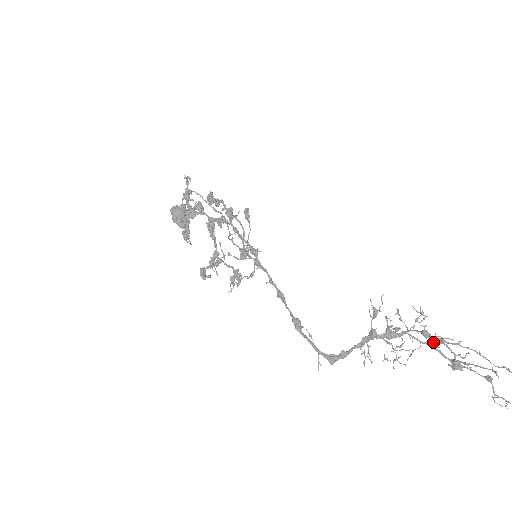
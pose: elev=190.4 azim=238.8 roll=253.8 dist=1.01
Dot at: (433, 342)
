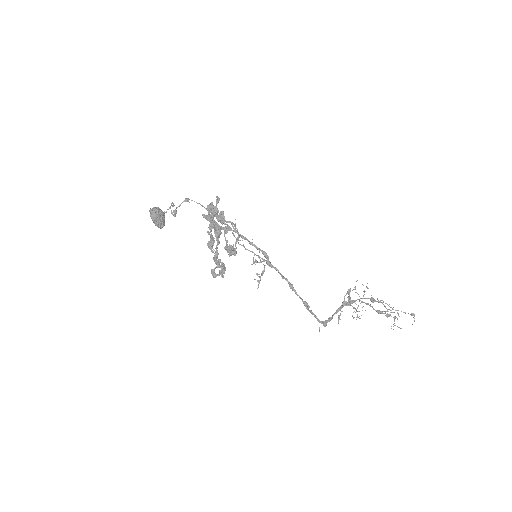
Dot at: occluded
